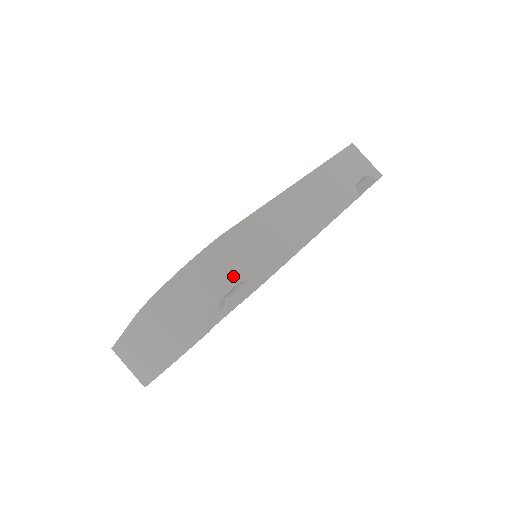
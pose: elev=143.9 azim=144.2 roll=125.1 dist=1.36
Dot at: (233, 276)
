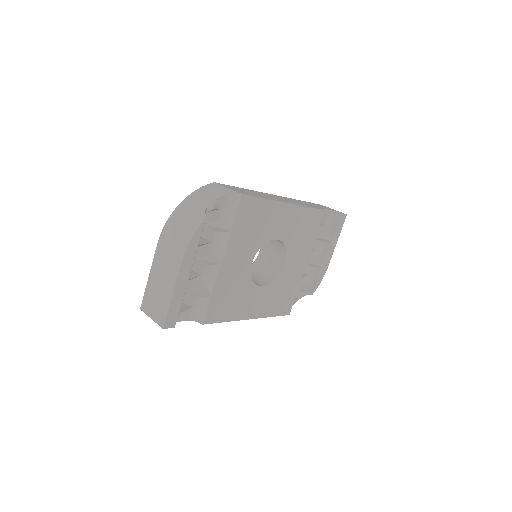
Dot at: (222, 192)
